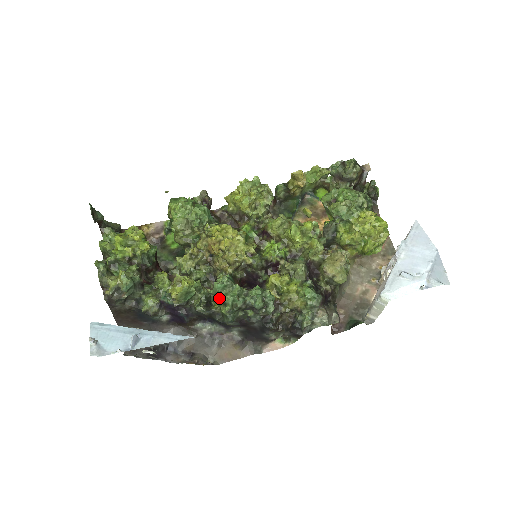
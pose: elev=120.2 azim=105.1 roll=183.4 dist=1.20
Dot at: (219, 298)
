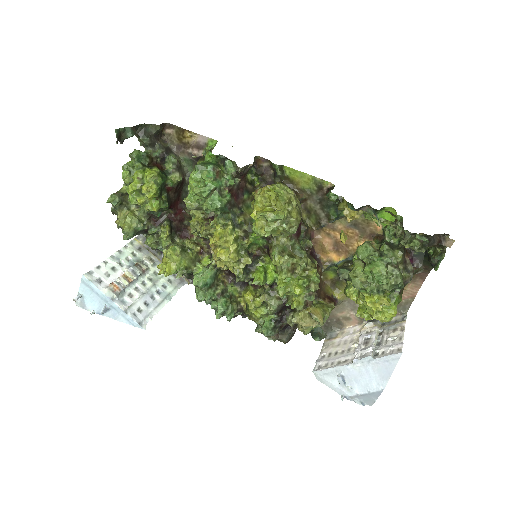
Dot at: occluded
